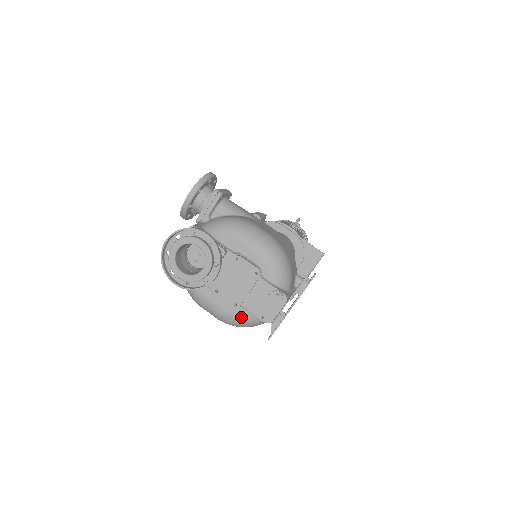
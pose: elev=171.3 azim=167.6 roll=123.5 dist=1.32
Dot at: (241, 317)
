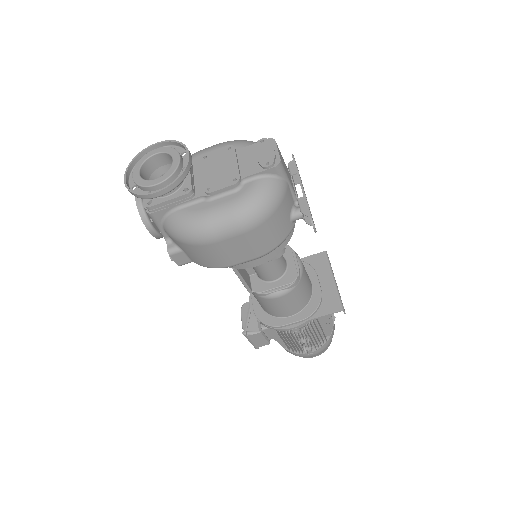
Dot at: (252, 190)
